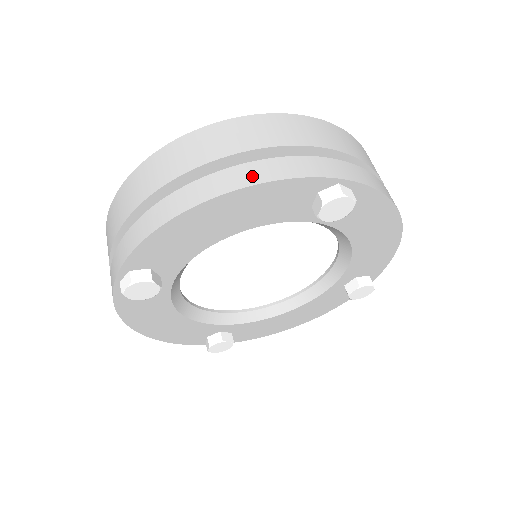
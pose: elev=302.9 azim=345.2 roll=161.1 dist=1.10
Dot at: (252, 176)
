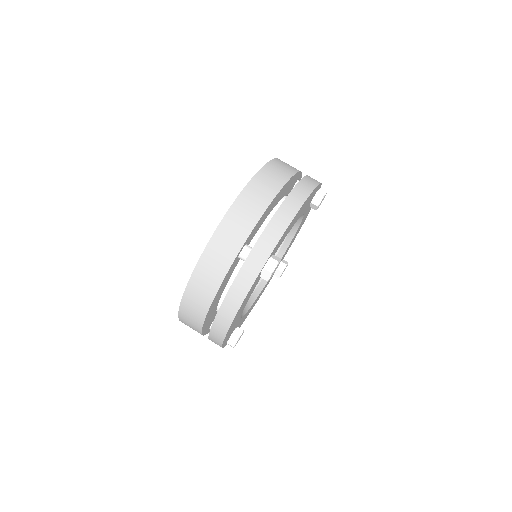
Dot at: (231, 310)
